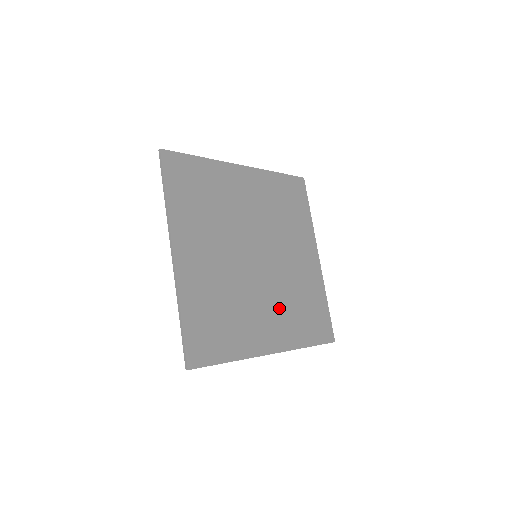
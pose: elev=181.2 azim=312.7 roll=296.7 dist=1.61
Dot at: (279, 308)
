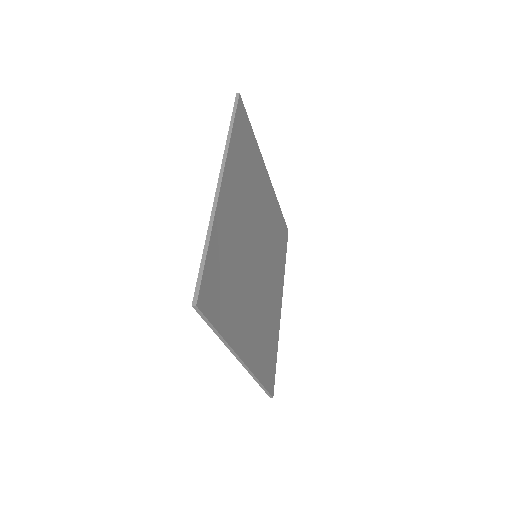
Dot at: (256, 321)
